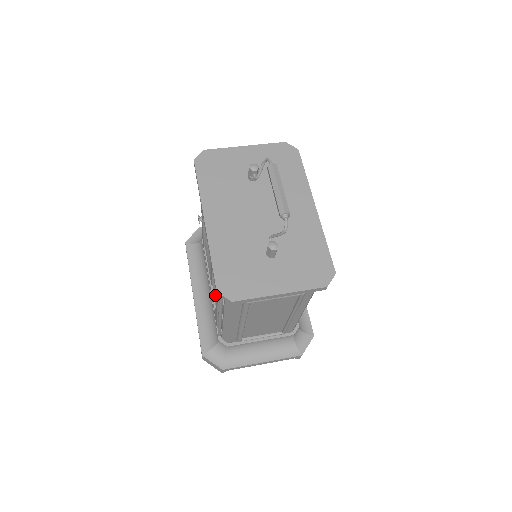
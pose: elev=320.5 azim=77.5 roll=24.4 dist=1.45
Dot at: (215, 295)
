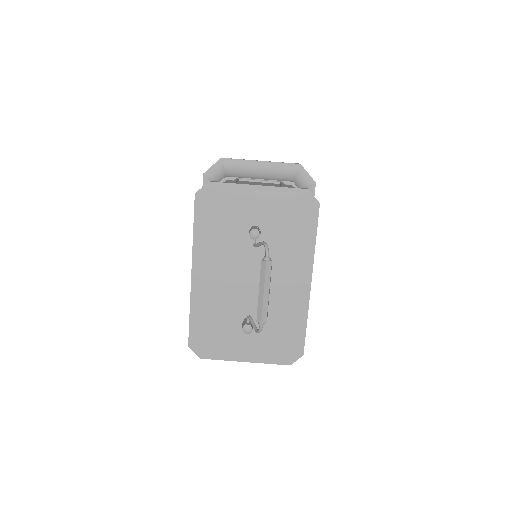
Dot at: occluded
